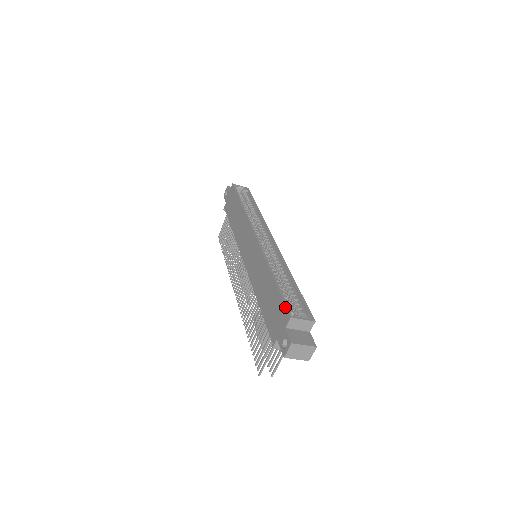
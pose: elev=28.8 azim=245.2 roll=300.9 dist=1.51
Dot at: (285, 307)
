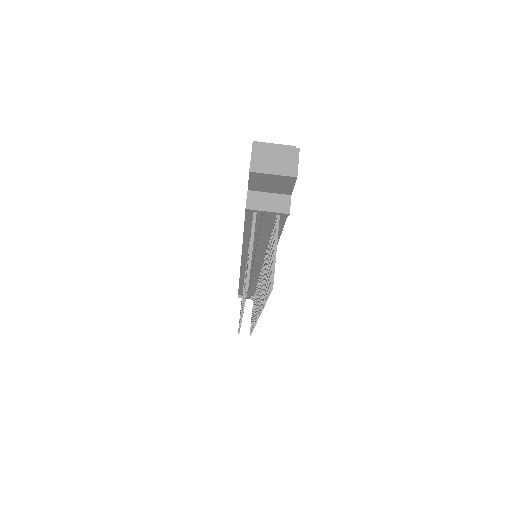
Dot at: occluded
